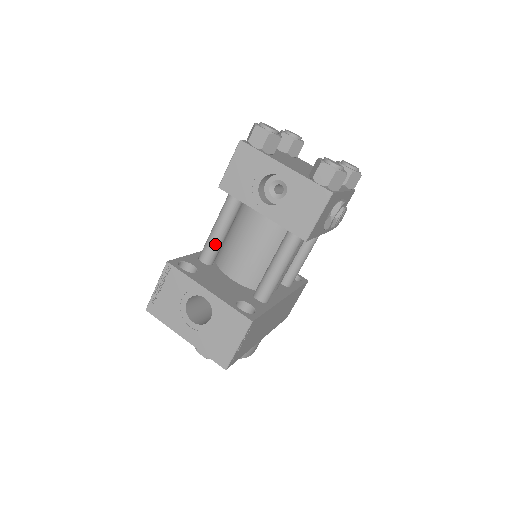
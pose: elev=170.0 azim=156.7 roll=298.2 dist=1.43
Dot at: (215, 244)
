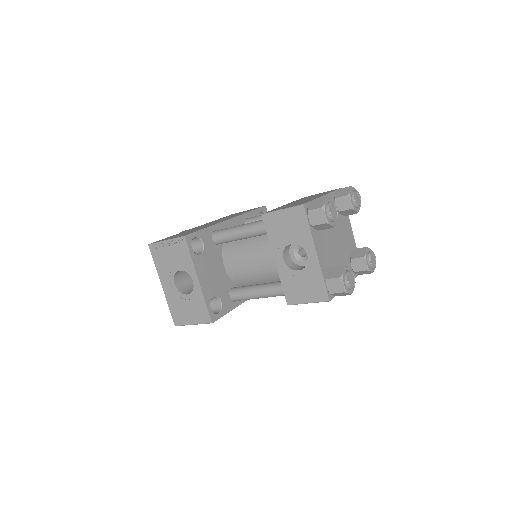
Dot at: (231, 239)
